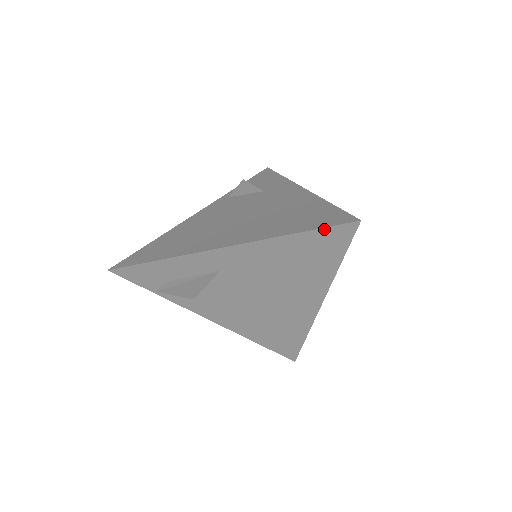
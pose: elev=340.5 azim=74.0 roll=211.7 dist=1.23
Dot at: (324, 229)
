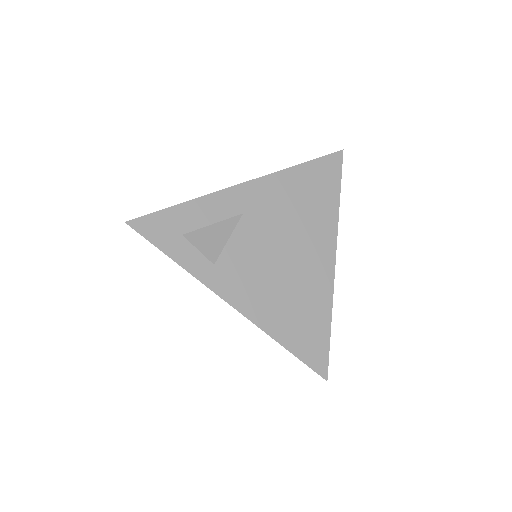
Dot at: (321, 158)
